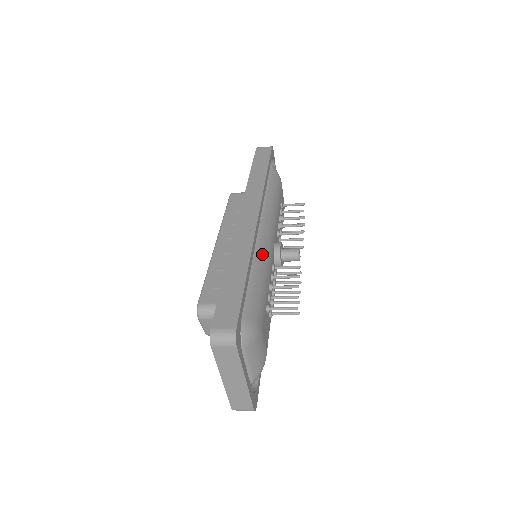
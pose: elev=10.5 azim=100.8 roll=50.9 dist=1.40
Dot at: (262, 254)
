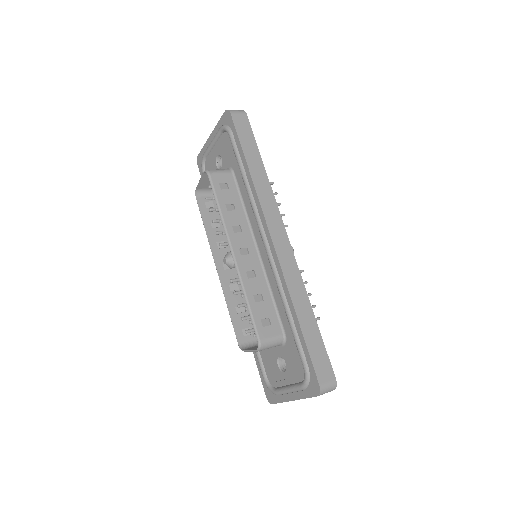
Dot at: occluded
